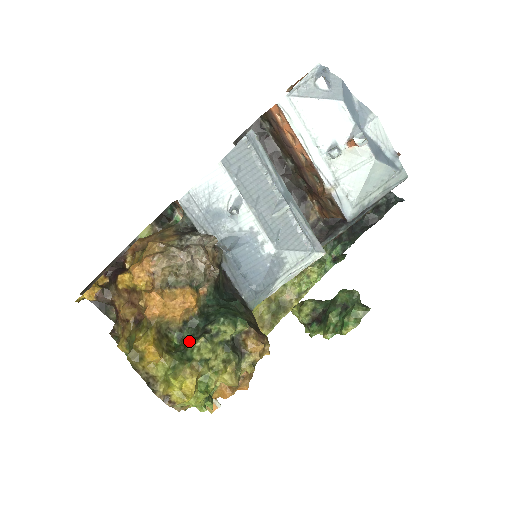
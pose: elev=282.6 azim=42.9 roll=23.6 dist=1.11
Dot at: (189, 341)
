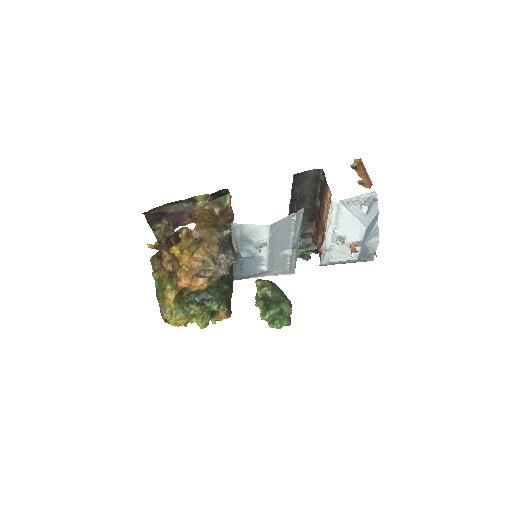
Dot at: (192, 302)
